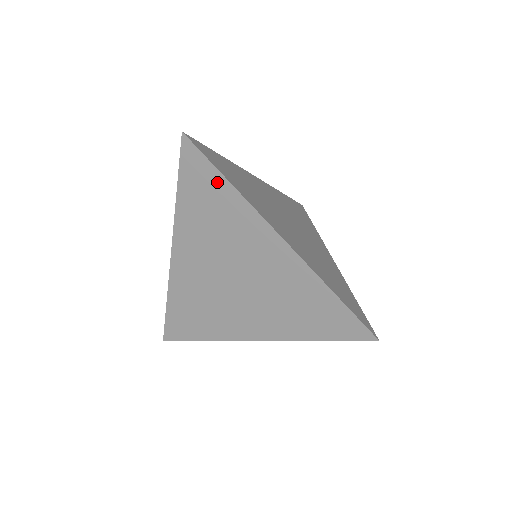
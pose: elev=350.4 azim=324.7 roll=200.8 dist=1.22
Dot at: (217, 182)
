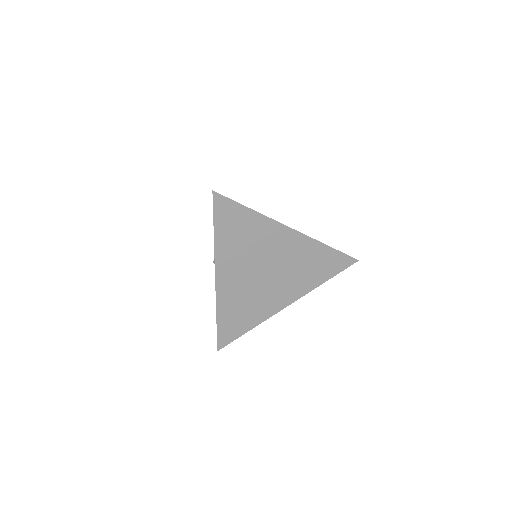
Dot at: (243, 213)
